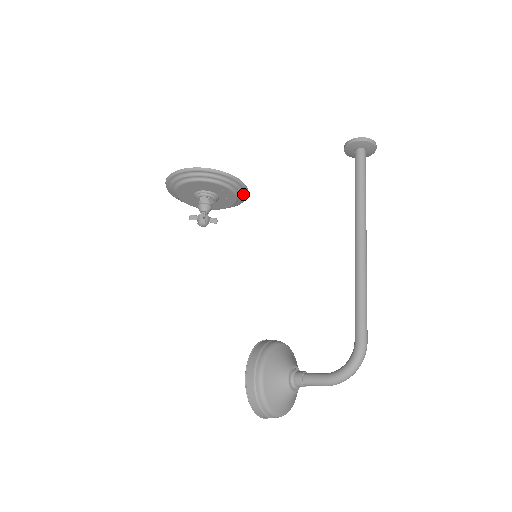
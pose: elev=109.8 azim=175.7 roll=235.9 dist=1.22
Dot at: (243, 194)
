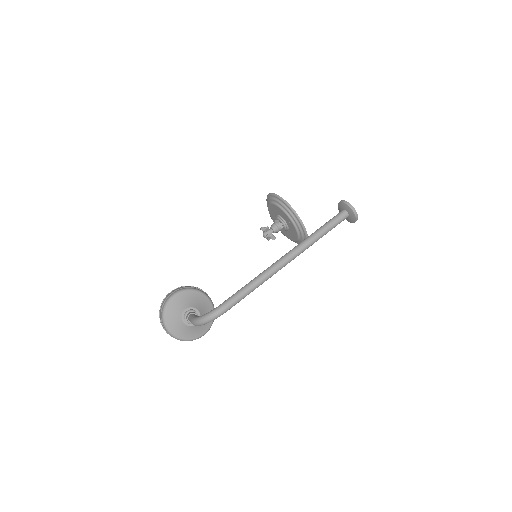
Dot at: (303, 232)
